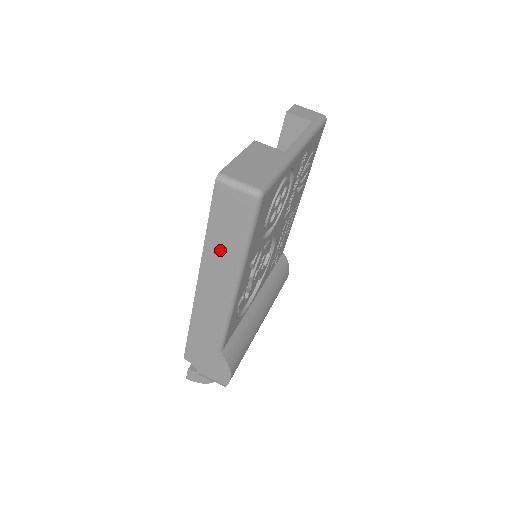
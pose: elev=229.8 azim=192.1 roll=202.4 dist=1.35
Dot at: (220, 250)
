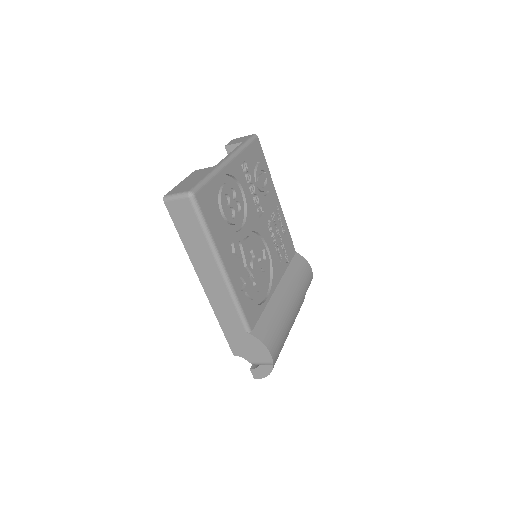
Dot at: (196, 249)
